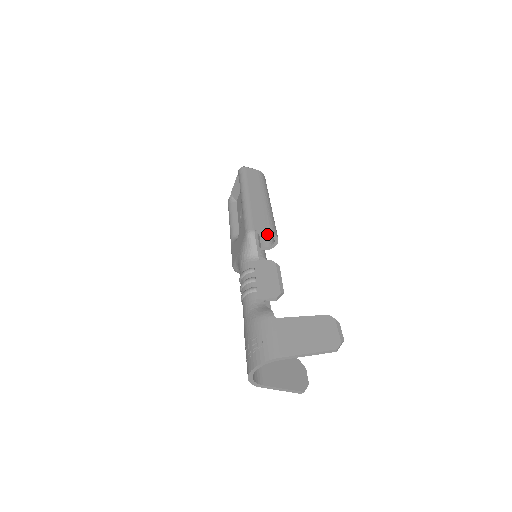
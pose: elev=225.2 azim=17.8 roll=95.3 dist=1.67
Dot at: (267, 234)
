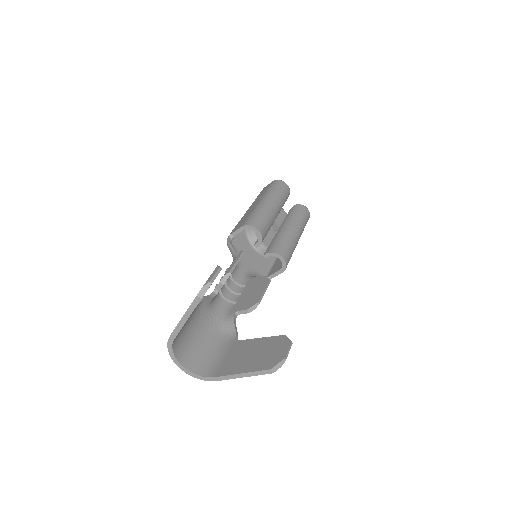
Dot at: (241, 230)
